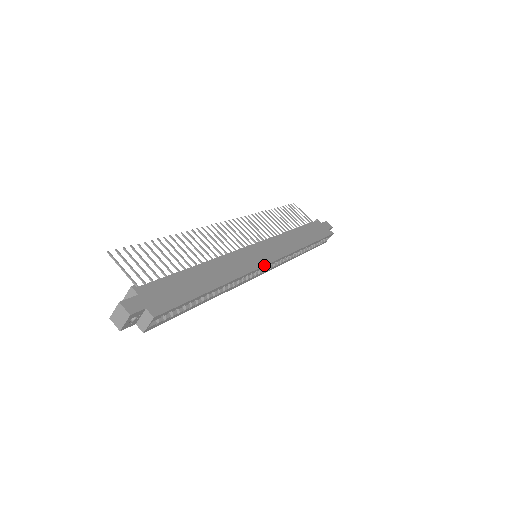
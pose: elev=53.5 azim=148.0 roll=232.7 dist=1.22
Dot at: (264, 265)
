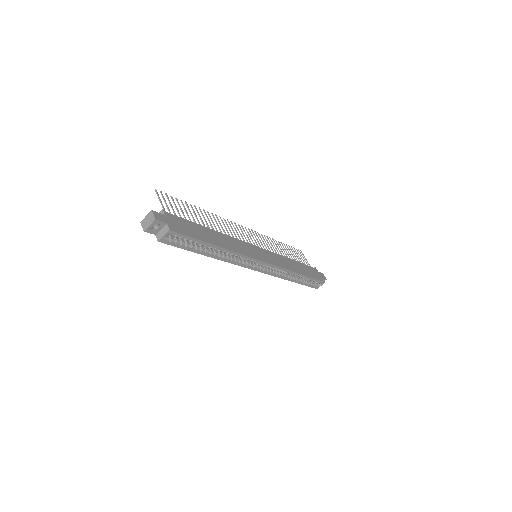
Dot at: (259, 260)
